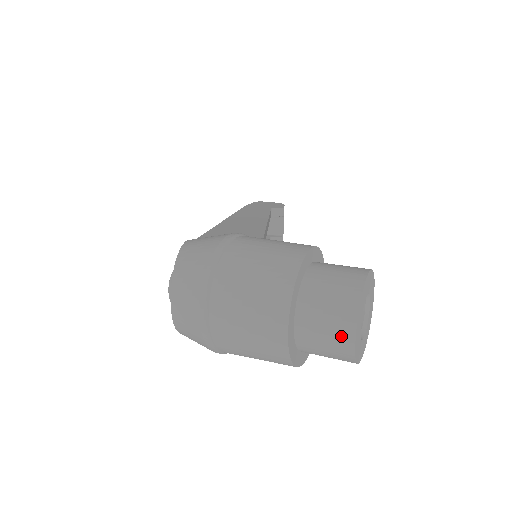
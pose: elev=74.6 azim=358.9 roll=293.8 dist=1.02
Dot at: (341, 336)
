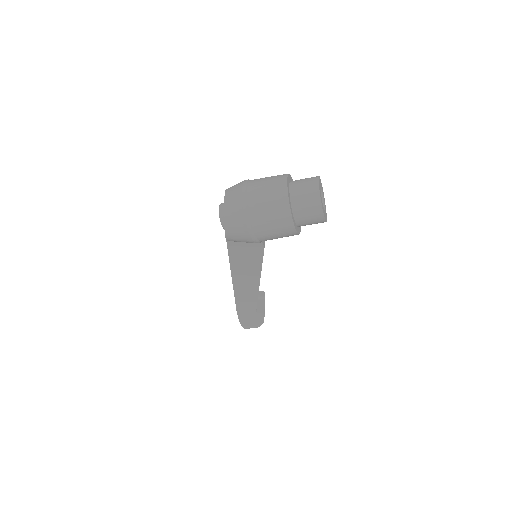
Dot at: (312, 186)
